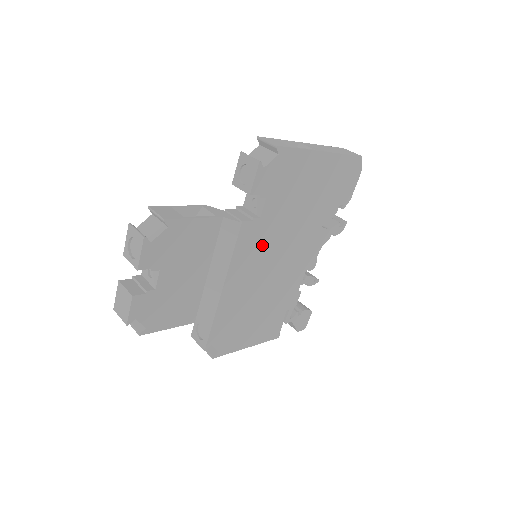
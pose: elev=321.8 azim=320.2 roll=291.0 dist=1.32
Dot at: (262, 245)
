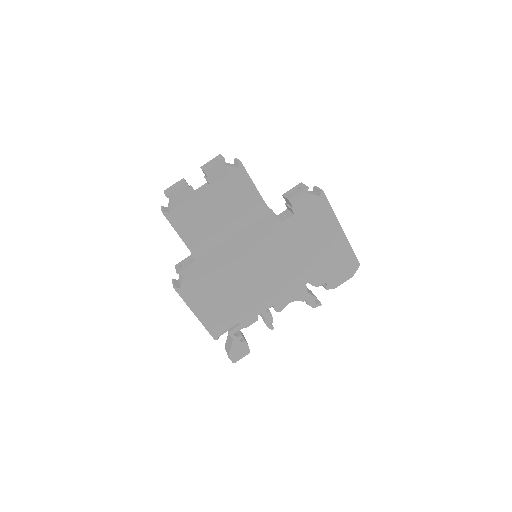
Dot at: (268, 243)
